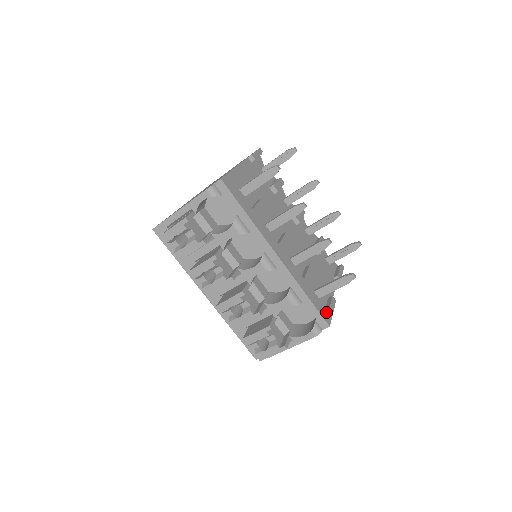
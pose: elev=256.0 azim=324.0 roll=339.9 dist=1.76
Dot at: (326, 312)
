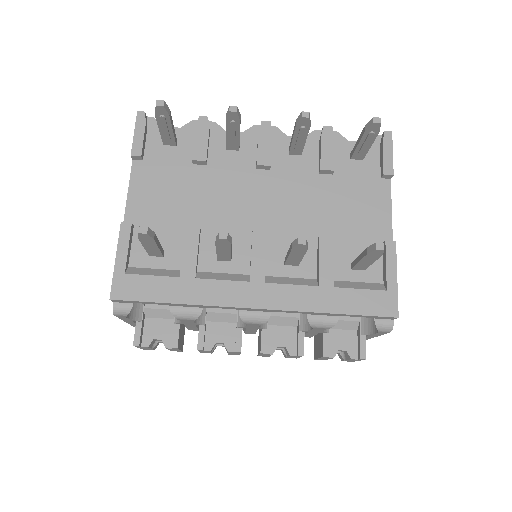
Dot at: (382, 296)
